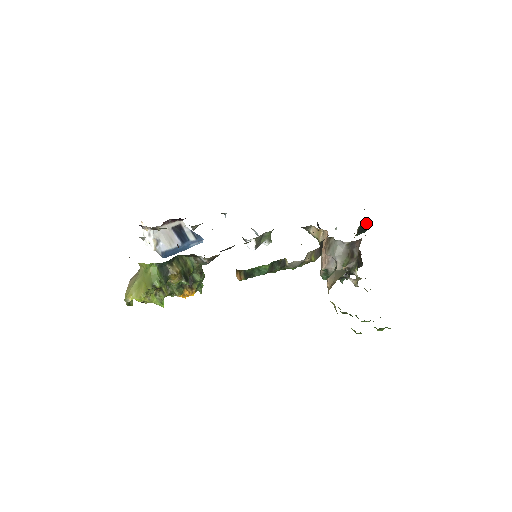
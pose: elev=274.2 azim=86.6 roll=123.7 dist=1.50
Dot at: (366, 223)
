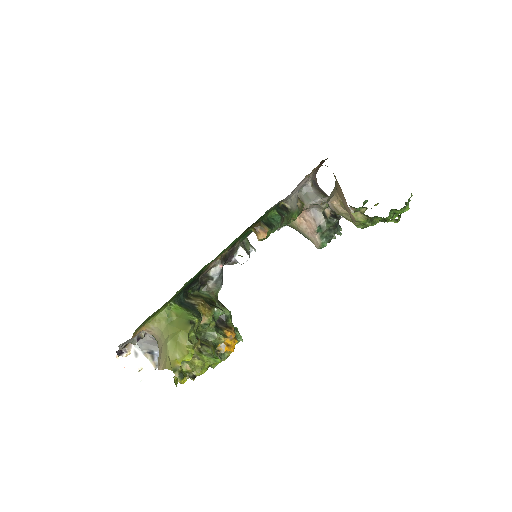
Dot at: occluded
